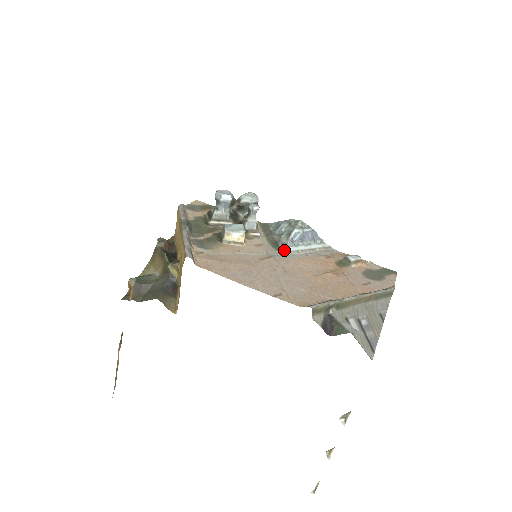
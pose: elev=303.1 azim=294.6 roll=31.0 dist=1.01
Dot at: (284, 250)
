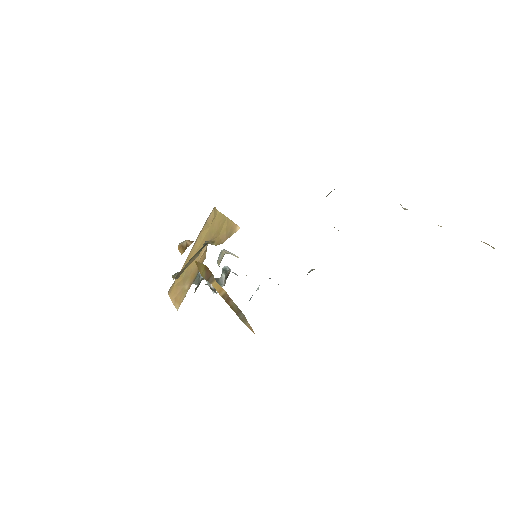
Dot at: occluded
